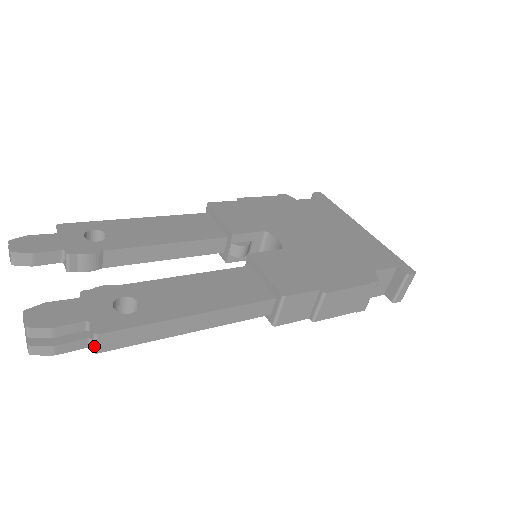
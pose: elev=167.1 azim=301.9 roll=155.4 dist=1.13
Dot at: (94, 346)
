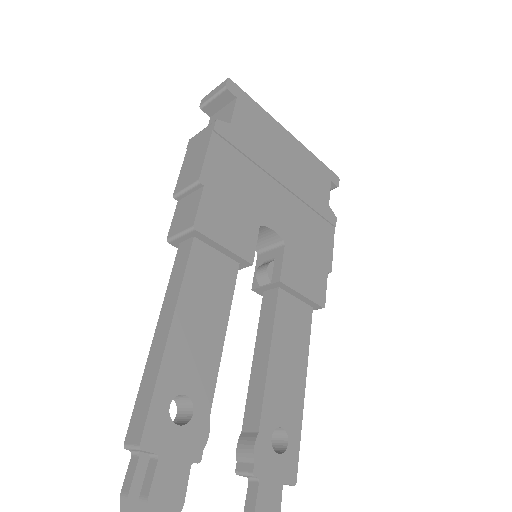
Dot at: occluded
